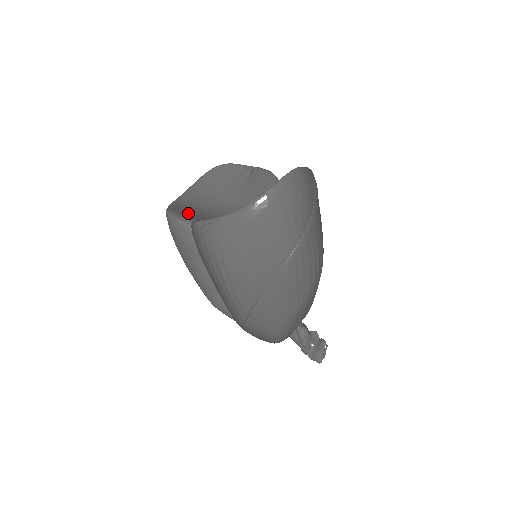
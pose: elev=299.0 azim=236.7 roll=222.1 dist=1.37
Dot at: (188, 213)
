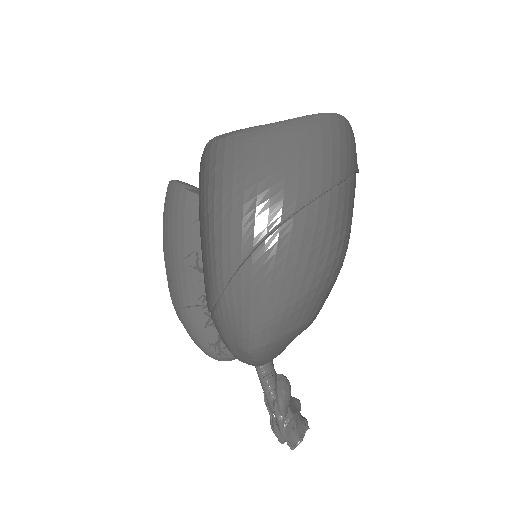
Dot at: occluded
